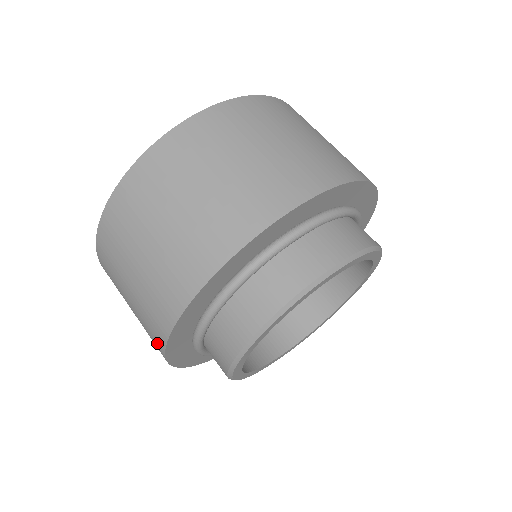
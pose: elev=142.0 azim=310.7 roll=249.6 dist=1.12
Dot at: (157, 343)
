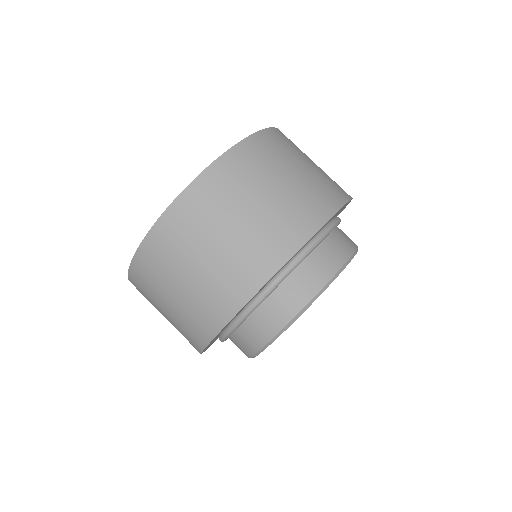
Dot at: occluded
